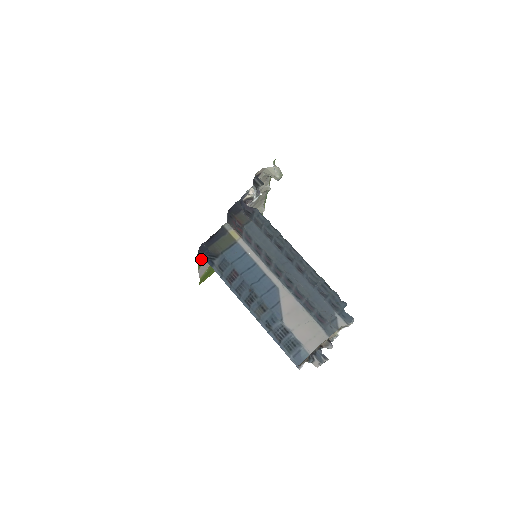
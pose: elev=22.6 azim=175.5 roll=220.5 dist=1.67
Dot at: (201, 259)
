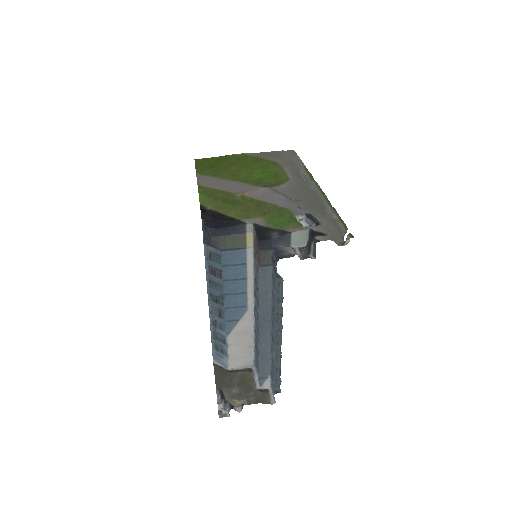
Dot at: (205, 196)
